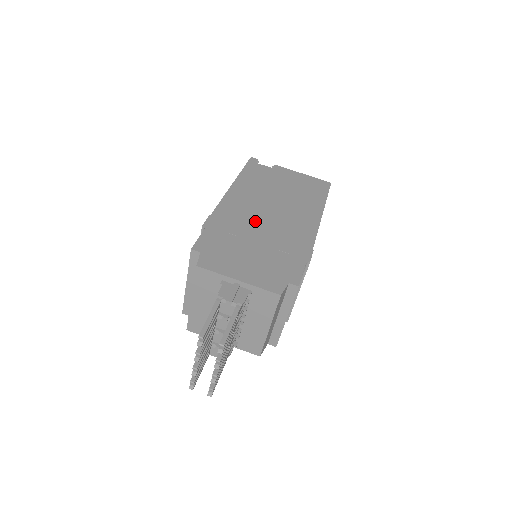
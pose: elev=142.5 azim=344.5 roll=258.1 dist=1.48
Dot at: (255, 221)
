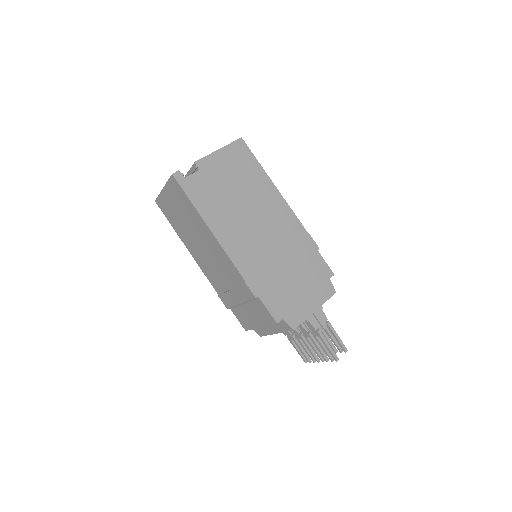
Dot at: (266, 252)
